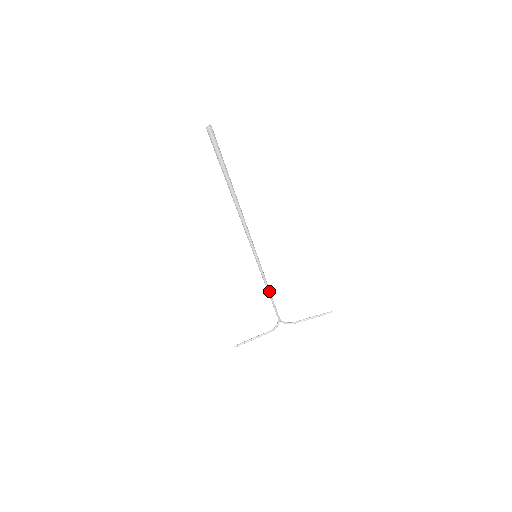
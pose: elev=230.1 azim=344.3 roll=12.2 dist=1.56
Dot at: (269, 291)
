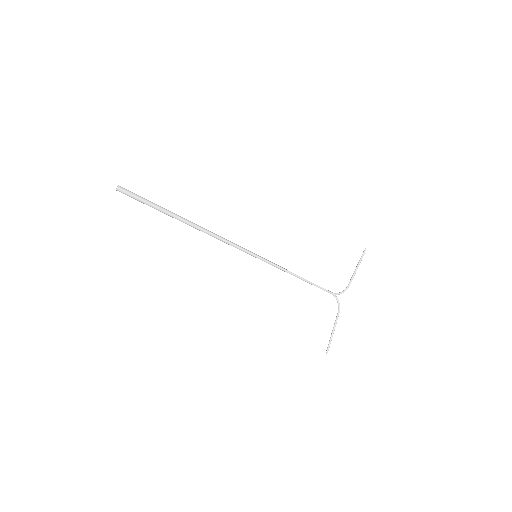
Dot at: (298, 276)
